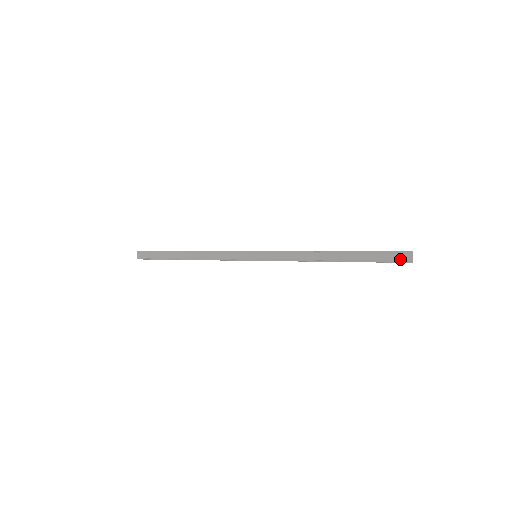
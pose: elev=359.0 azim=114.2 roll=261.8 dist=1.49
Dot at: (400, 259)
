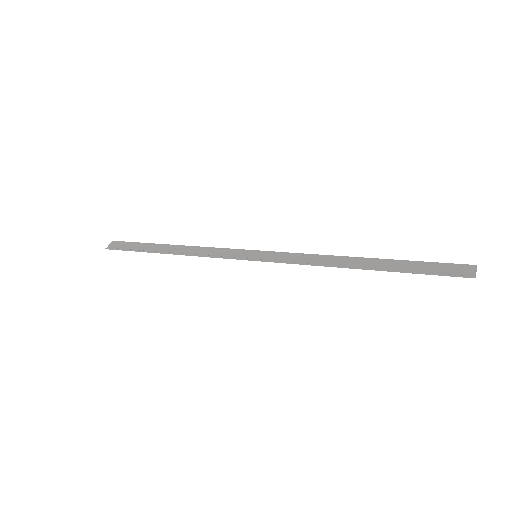
Dot at: (456, 273)
